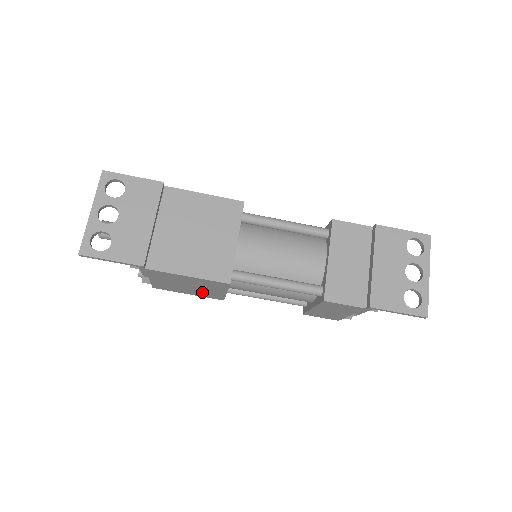
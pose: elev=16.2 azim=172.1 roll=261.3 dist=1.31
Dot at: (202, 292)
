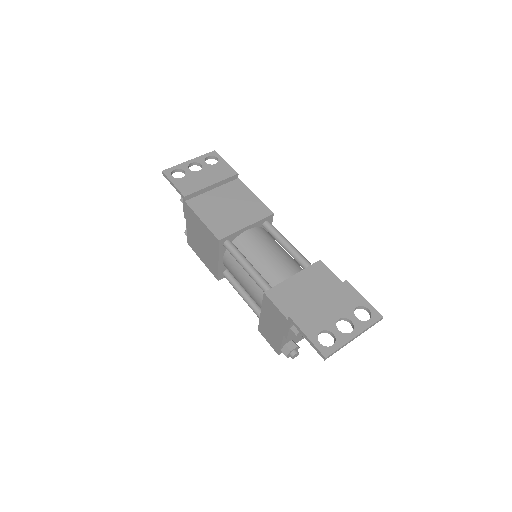
Dot at: (208, 258)
